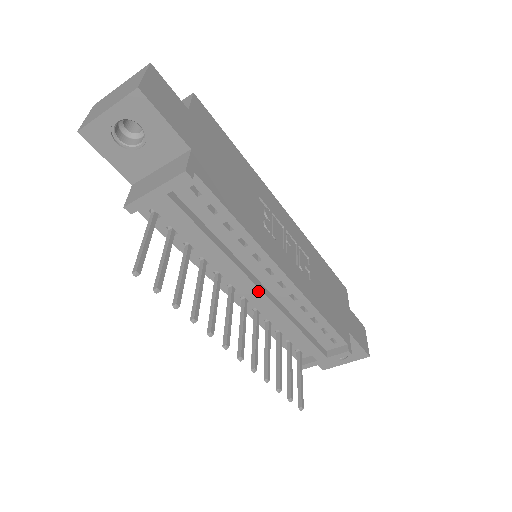
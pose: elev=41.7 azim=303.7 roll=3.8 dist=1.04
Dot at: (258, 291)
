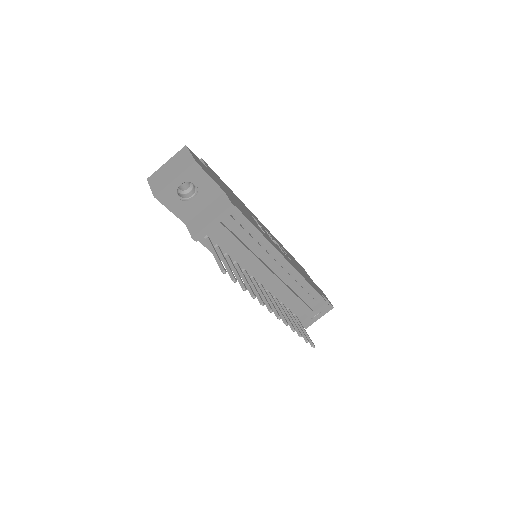
Dot at: (272, 275)
